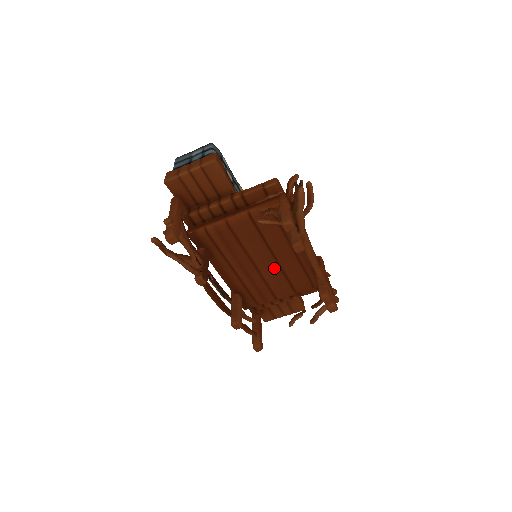
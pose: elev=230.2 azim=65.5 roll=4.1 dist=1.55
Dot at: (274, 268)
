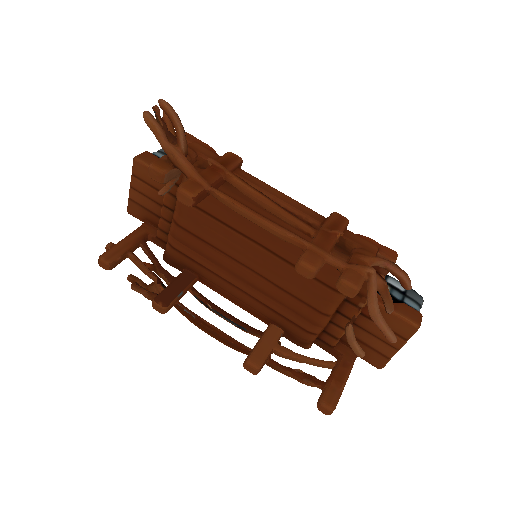
Dot at: (272, 261)
